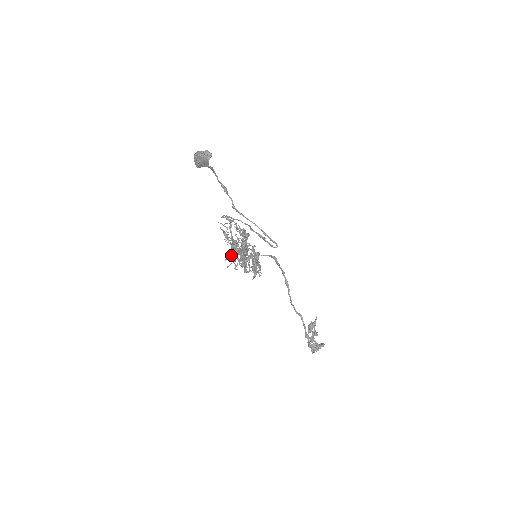
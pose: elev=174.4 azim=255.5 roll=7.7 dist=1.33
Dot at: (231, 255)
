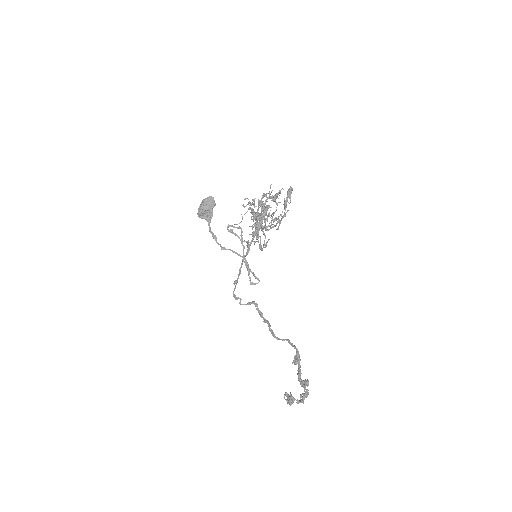
Dot at: (261, 204)
